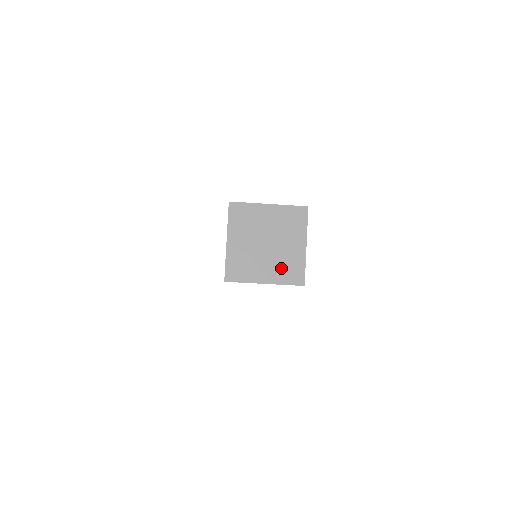
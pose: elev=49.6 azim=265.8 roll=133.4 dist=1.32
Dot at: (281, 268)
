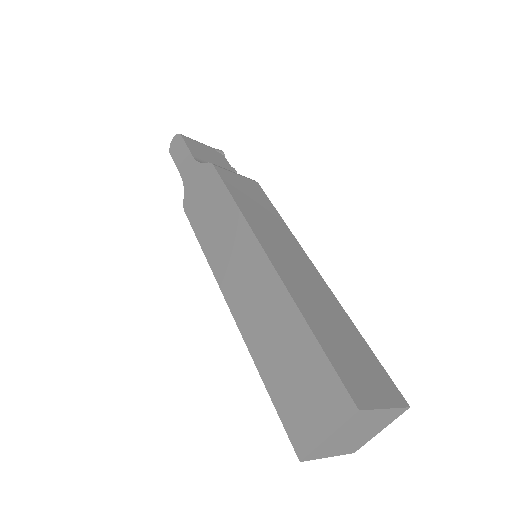
Dot at: (350, 446)
